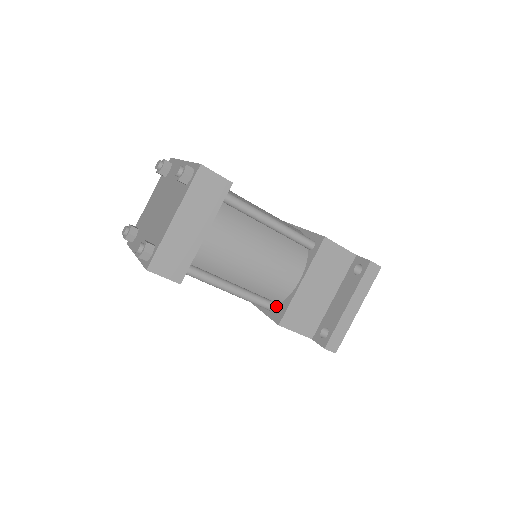
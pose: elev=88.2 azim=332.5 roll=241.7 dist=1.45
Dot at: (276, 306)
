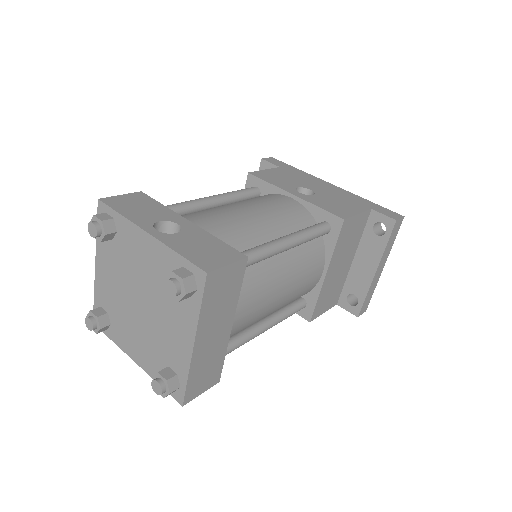
Dot at: (302, 305)
